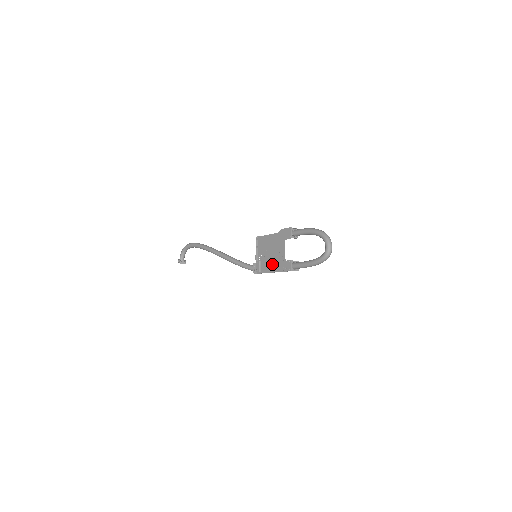
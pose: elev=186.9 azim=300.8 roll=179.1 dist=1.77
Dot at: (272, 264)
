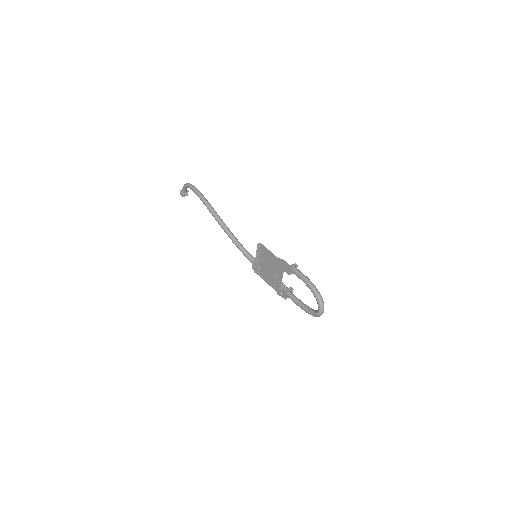
Dot at: (269, 278)
